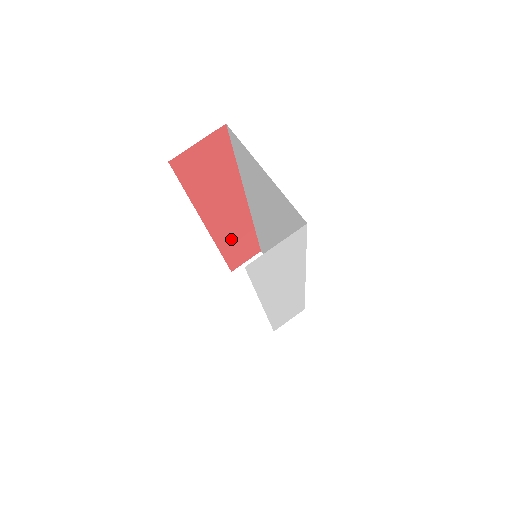
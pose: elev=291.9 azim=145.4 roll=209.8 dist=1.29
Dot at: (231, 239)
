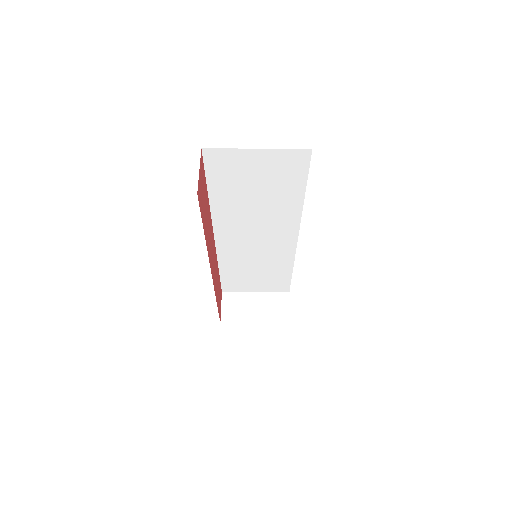
Dot at: (215, 280)
